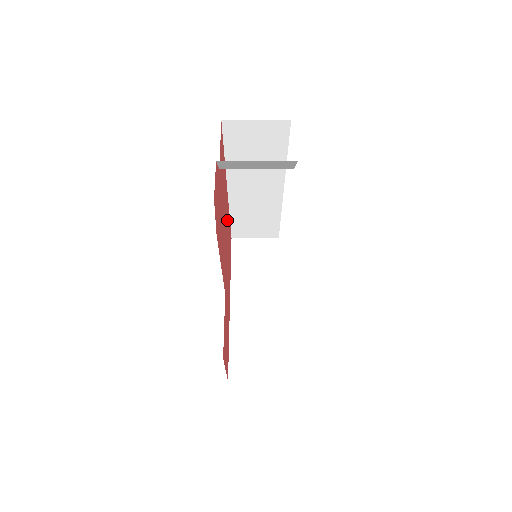
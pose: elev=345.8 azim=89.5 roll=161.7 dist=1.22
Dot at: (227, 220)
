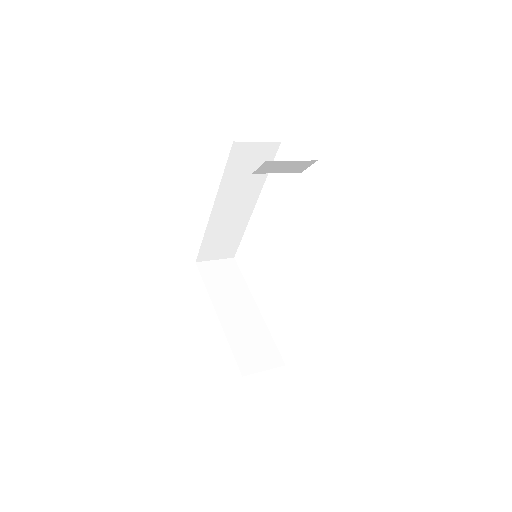
Dot at: occluded
